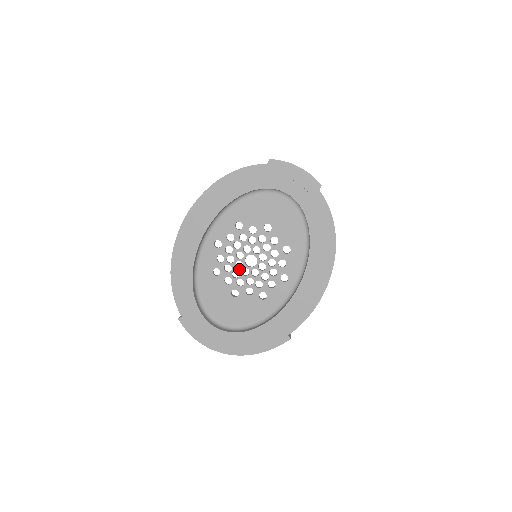
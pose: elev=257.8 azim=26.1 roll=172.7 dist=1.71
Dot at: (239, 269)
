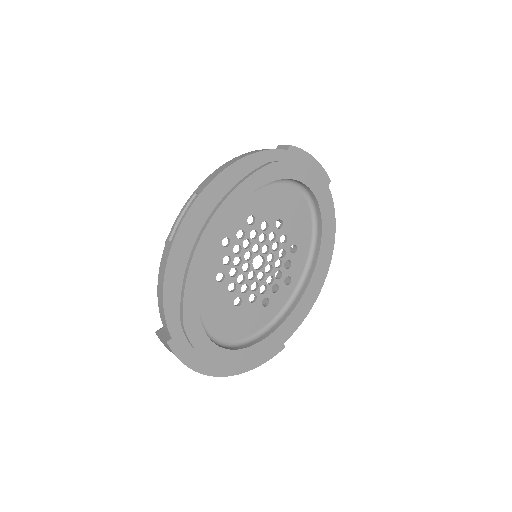
Dot at: (245, 272)
